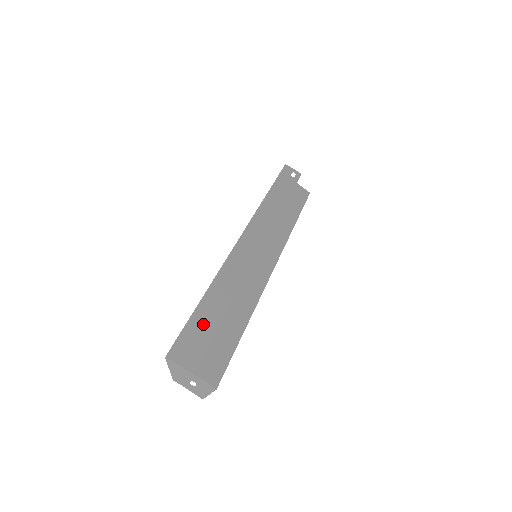
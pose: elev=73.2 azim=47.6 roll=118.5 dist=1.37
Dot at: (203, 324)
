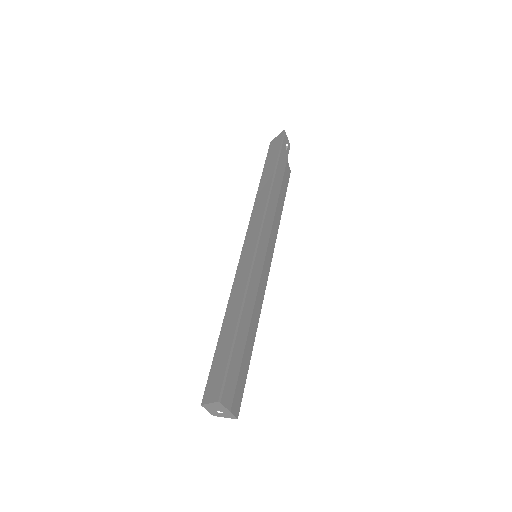
Dot at: (236, 356)
